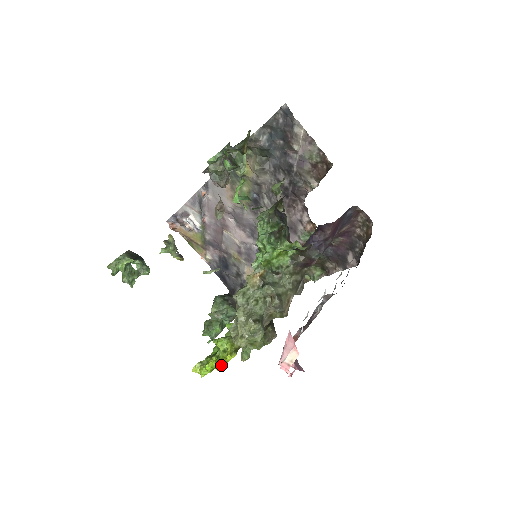
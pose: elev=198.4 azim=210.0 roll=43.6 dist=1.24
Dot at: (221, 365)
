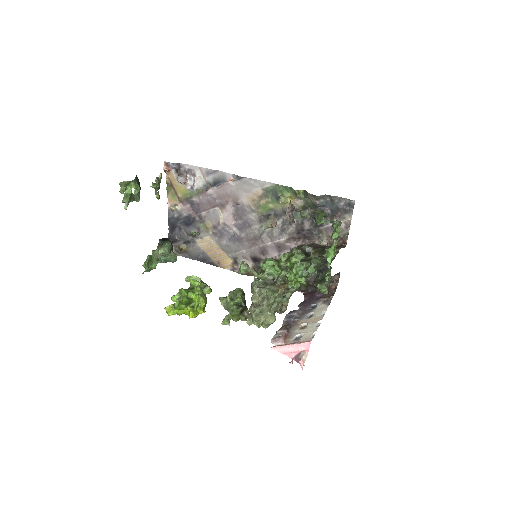
Dot at: (196, 316)
